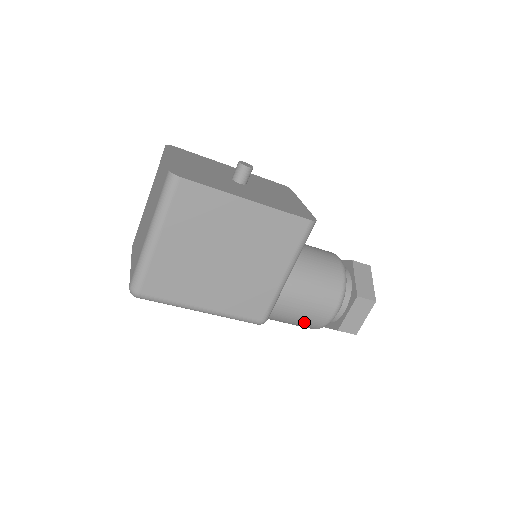
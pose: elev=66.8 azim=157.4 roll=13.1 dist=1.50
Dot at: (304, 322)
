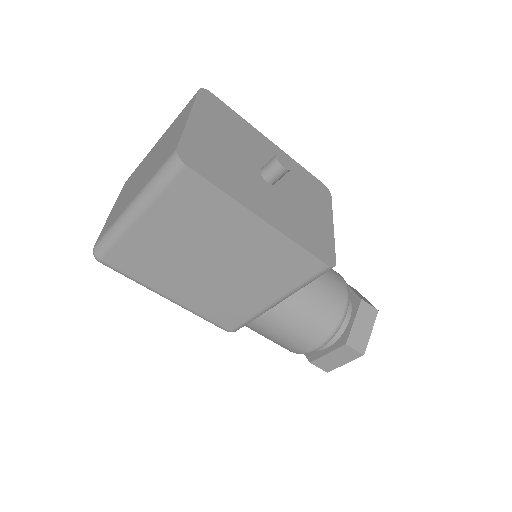
Dot at: (277, 343)
